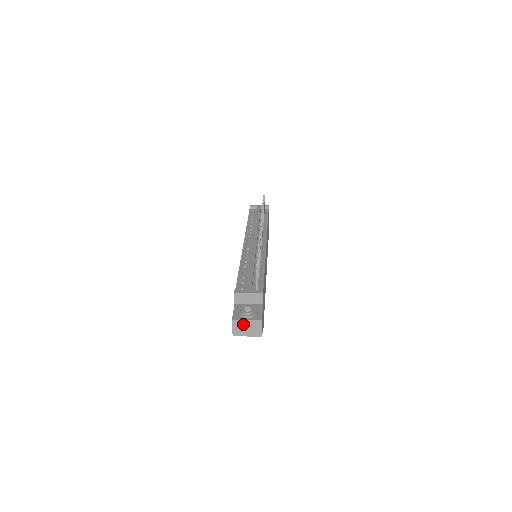
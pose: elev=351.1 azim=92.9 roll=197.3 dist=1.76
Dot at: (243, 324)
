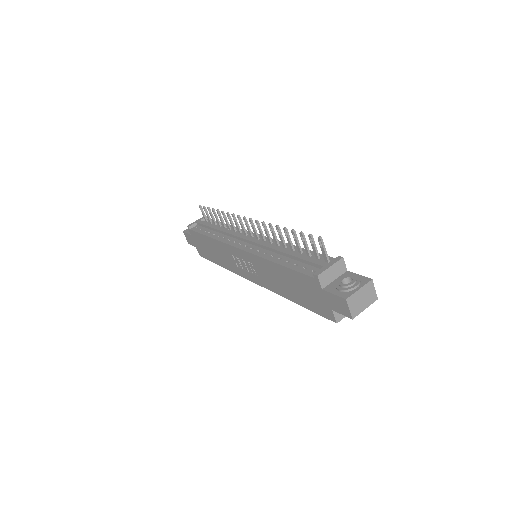
Dot at: (357, 297)
